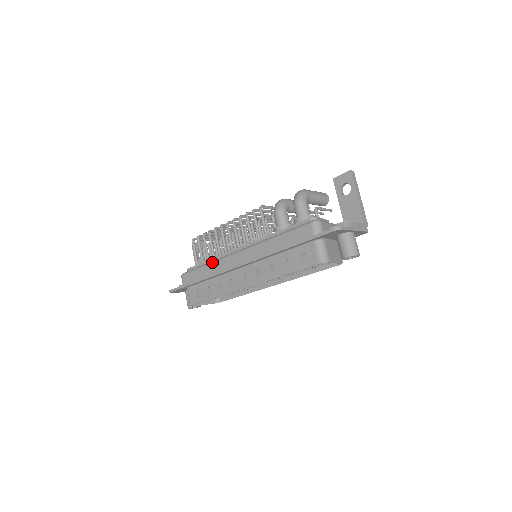
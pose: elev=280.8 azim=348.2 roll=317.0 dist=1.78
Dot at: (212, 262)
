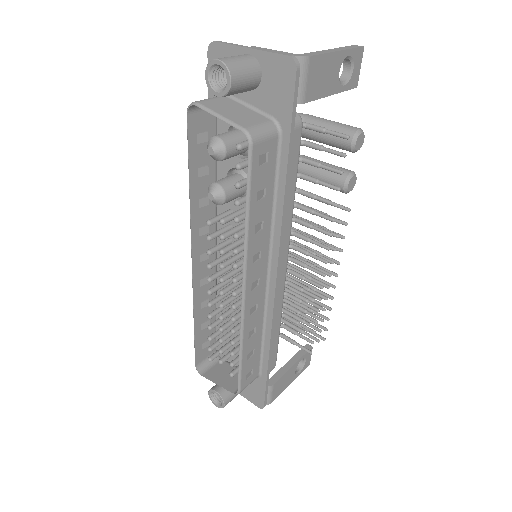
Dot at: occluded
